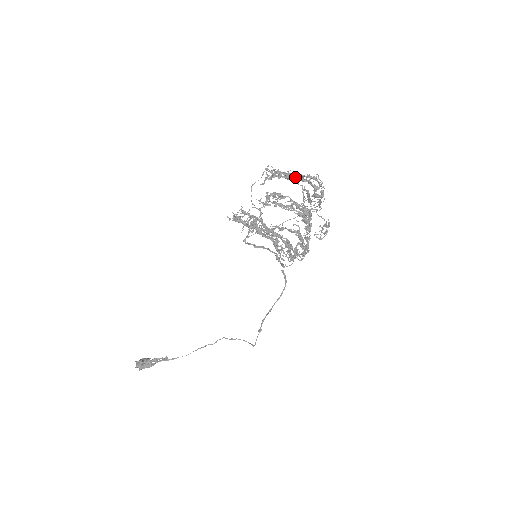
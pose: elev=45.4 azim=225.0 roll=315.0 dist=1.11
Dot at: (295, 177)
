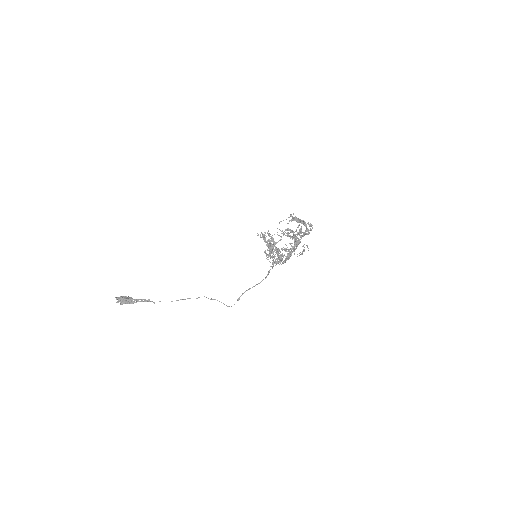
Dot at: (301, 222)
